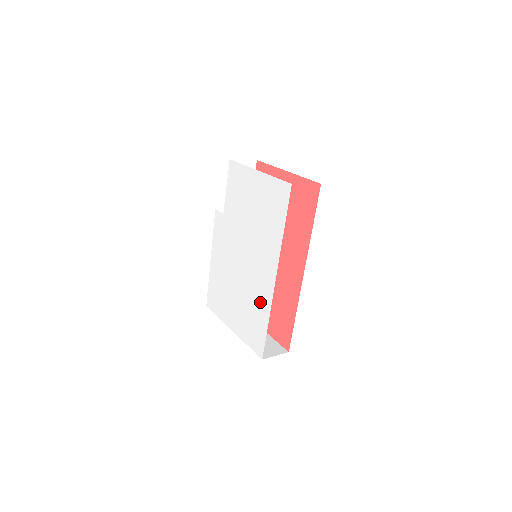
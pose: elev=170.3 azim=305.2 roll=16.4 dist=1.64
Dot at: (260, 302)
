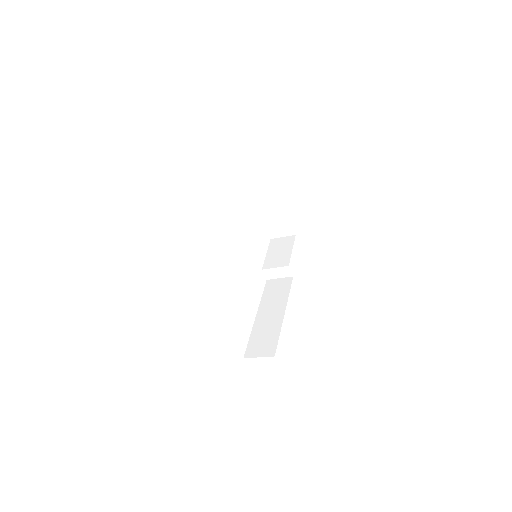
Dot at: occluded
